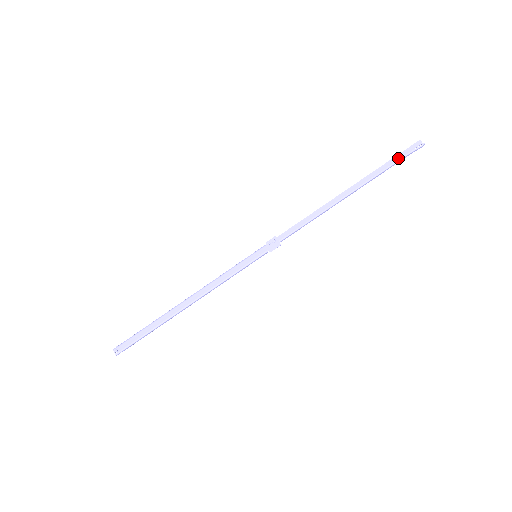
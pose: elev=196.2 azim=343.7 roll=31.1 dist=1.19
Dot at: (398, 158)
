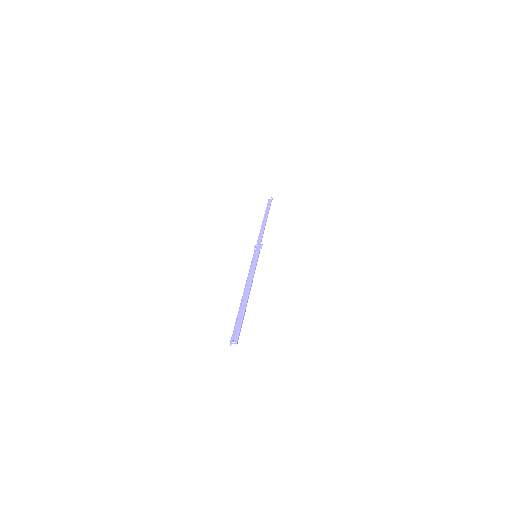
Dot at: occluded
